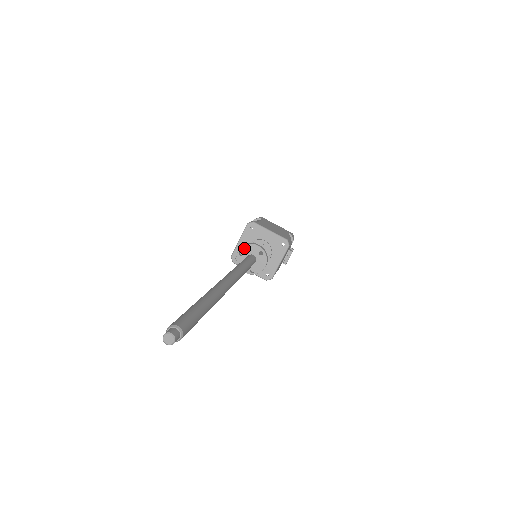
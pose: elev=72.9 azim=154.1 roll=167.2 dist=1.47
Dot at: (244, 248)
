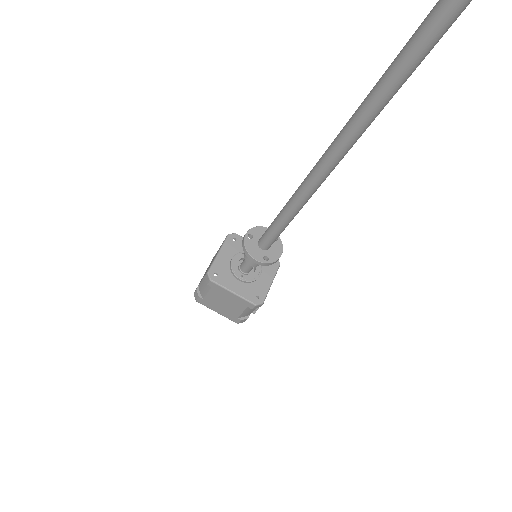
Dot at: (253, 230)
